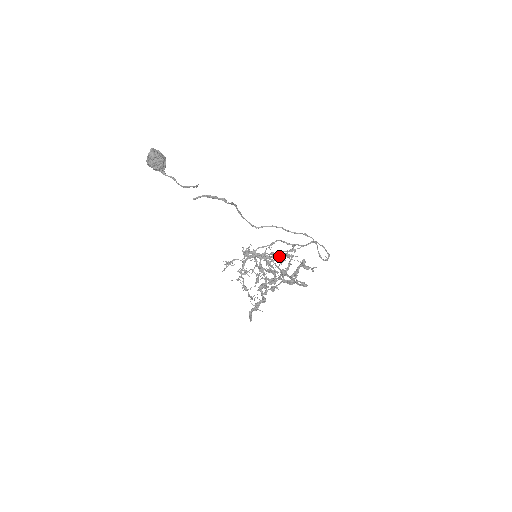
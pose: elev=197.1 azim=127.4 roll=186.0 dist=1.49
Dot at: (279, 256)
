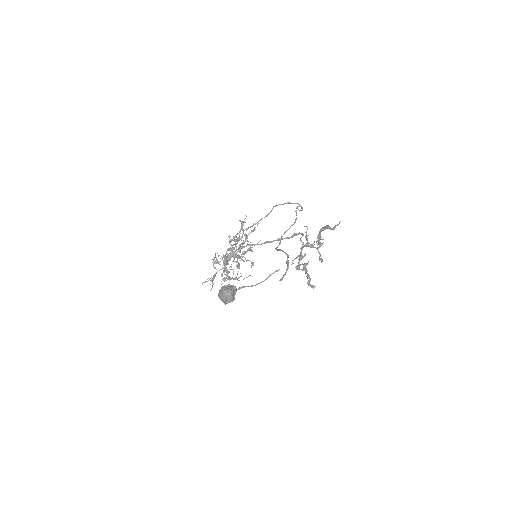
Dot at: occluded
